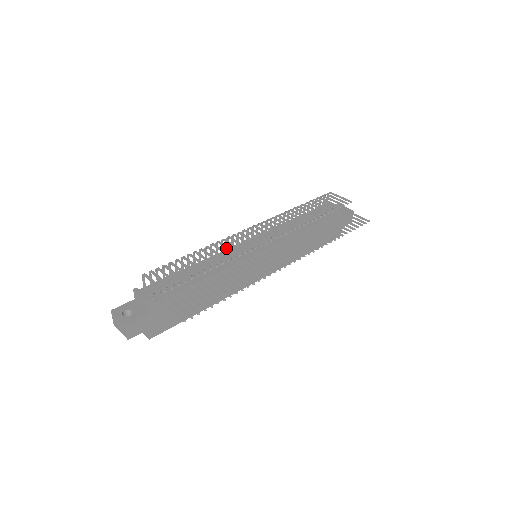
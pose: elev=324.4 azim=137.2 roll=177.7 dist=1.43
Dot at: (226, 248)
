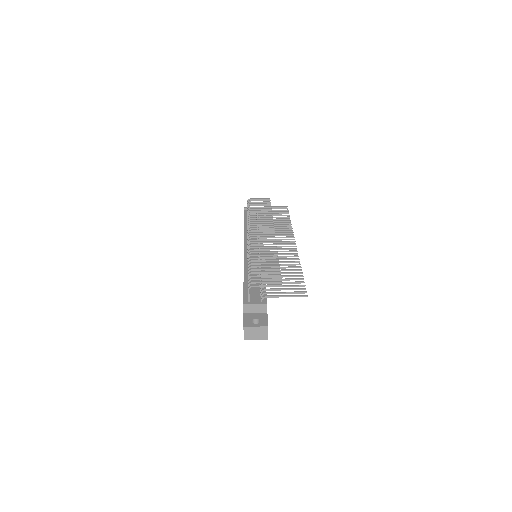
Dot at: (261, 250)
